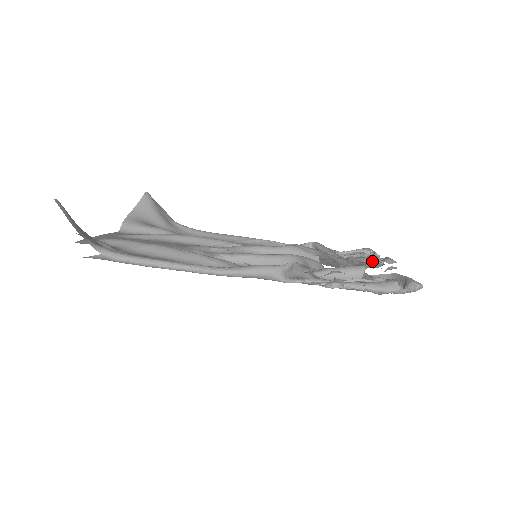
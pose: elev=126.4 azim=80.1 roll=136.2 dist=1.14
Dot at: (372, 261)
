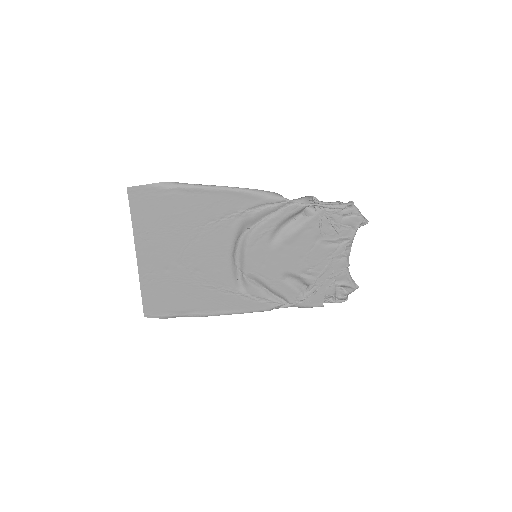
Dot at: (339, 291)
